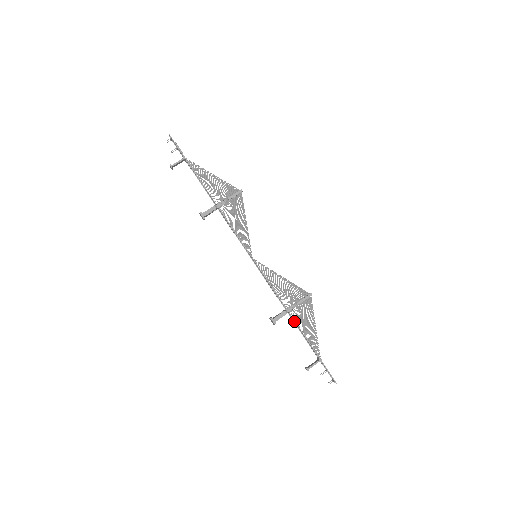
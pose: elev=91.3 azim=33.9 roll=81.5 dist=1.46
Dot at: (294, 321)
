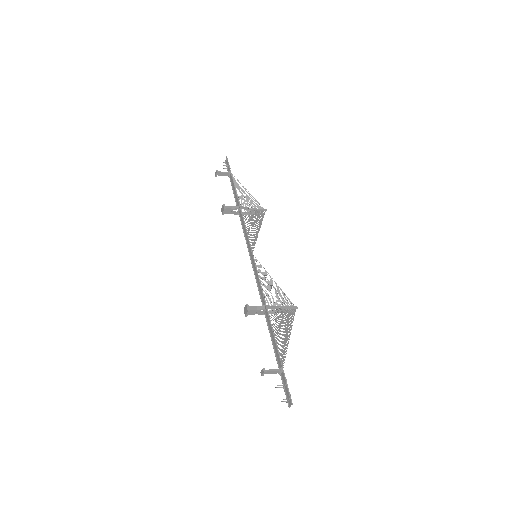
Dot at: (269, 319)
